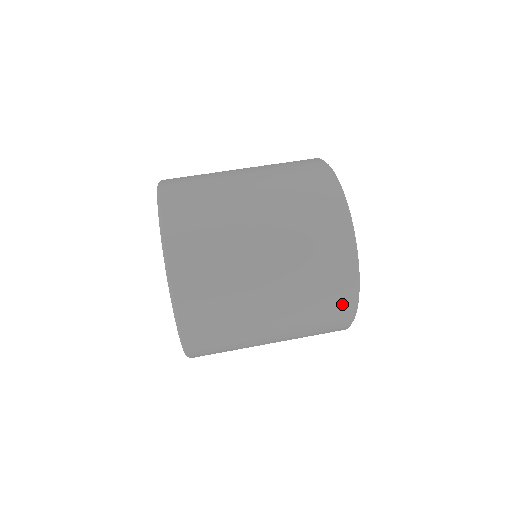
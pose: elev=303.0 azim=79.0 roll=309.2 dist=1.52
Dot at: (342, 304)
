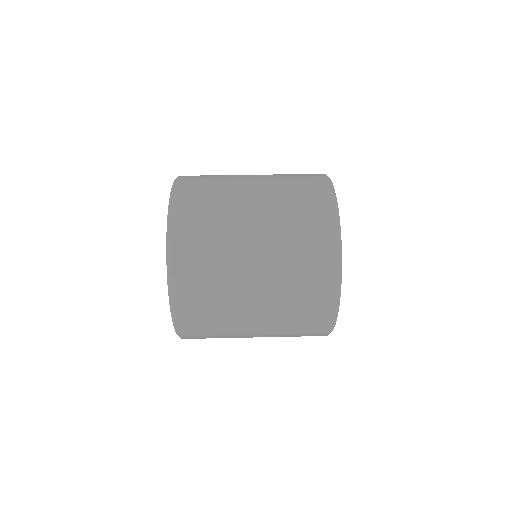
Dot at: (323, 229)
